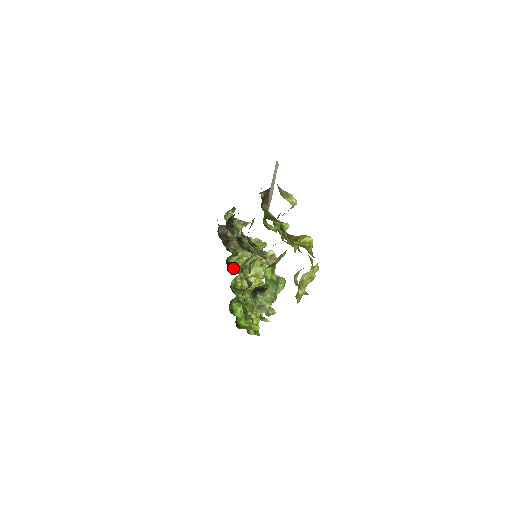
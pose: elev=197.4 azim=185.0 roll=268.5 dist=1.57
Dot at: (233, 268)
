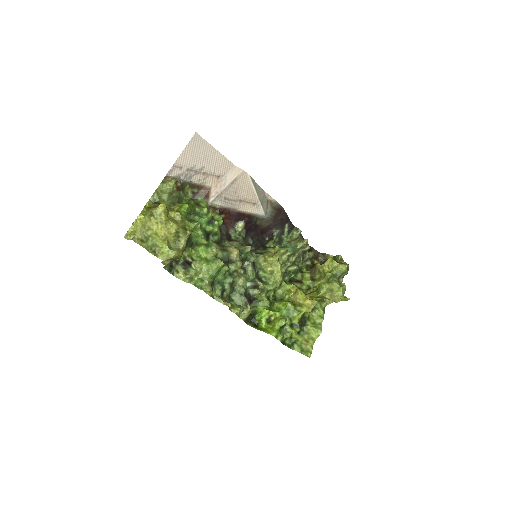
Dot at: (297, 285)
